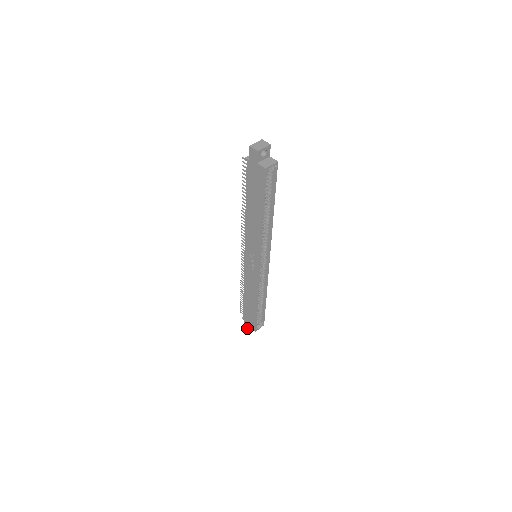
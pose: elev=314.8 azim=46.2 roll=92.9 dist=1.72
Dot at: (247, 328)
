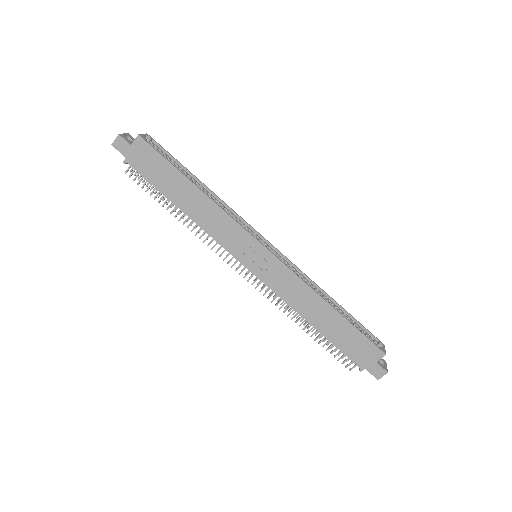
Dot at: (379, 372)
